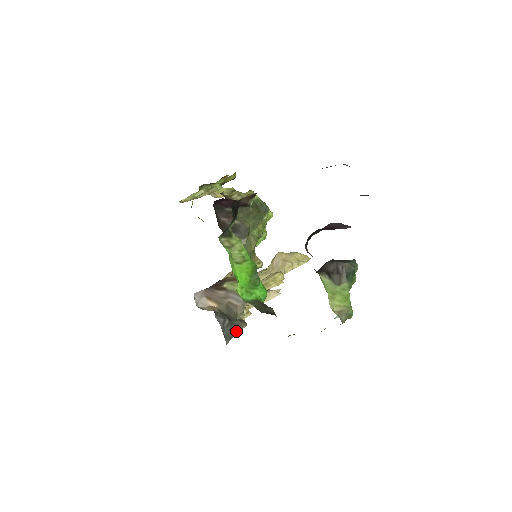
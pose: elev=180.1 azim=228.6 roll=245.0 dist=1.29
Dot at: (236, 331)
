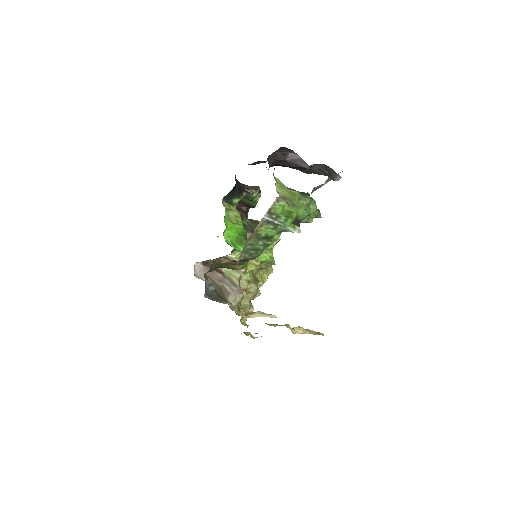
Dot at: (219, 301)
